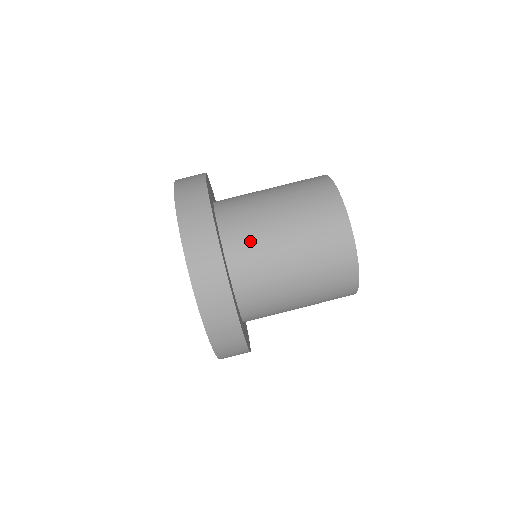
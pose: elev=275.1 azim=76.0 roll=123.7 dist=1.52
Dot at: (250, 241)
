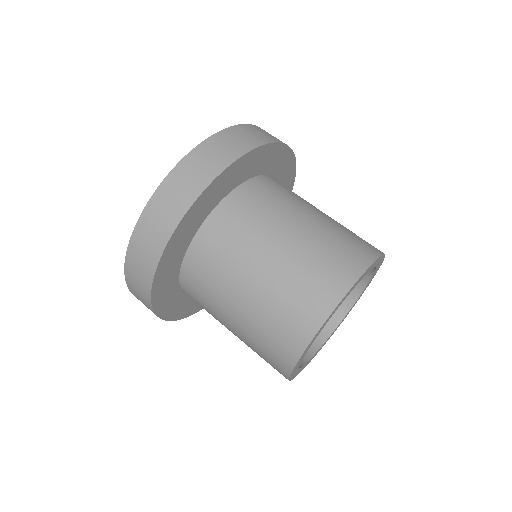
Dot at: (210, 271)
